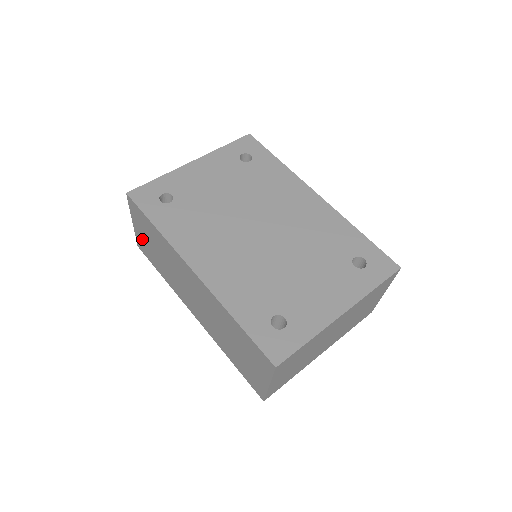
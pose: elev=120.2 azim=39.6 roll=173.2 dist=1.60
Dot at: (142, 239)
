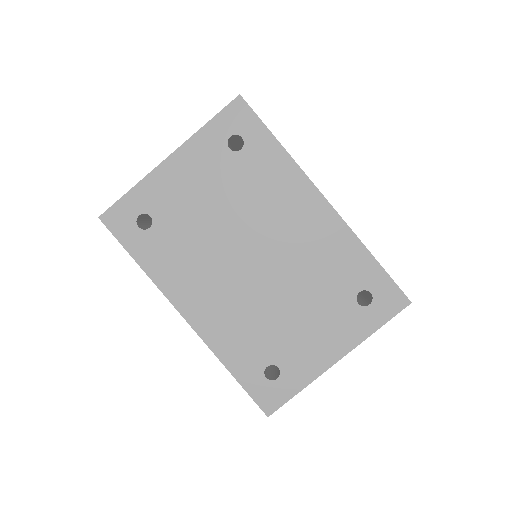
Dot at: occluded
